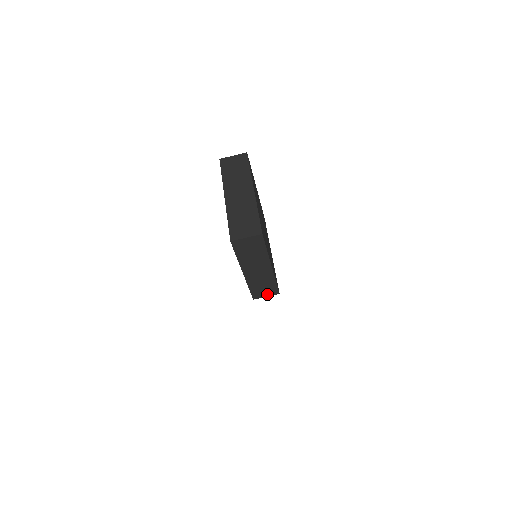
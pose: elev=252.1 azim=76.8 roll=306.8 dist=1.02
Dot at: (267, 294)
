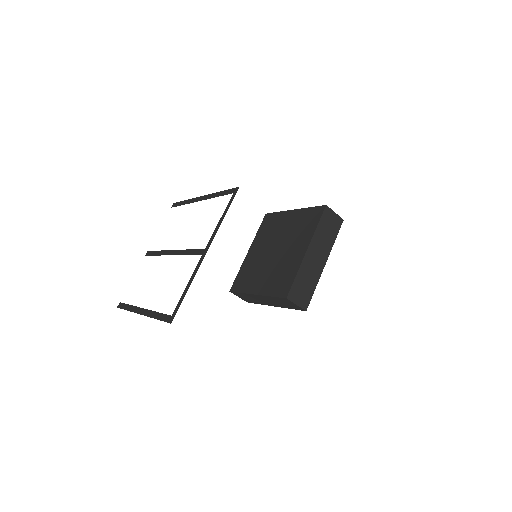
Dot at: (242, 298)
